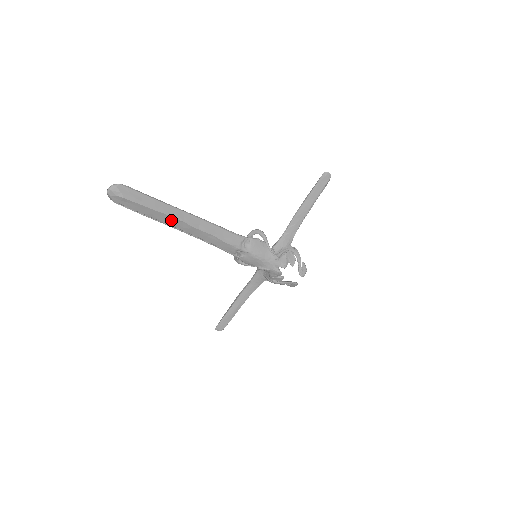
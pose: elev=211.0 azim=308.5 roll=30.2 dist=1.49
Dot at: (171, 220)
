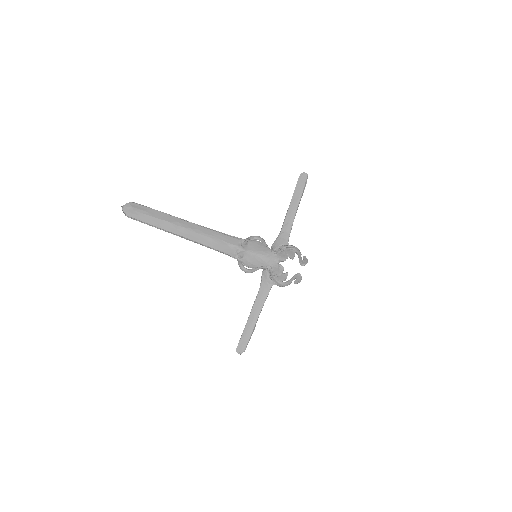
Dot at: (173, 227)
